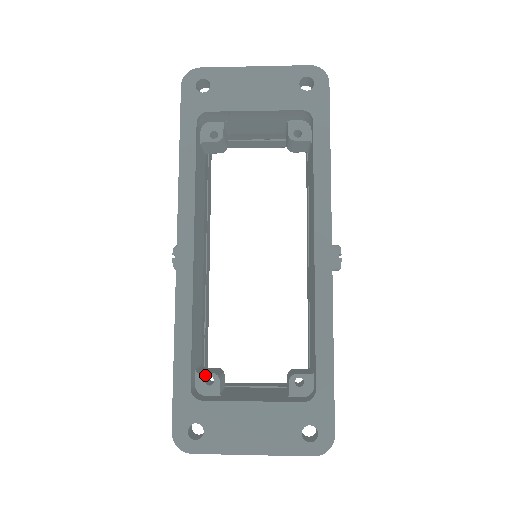
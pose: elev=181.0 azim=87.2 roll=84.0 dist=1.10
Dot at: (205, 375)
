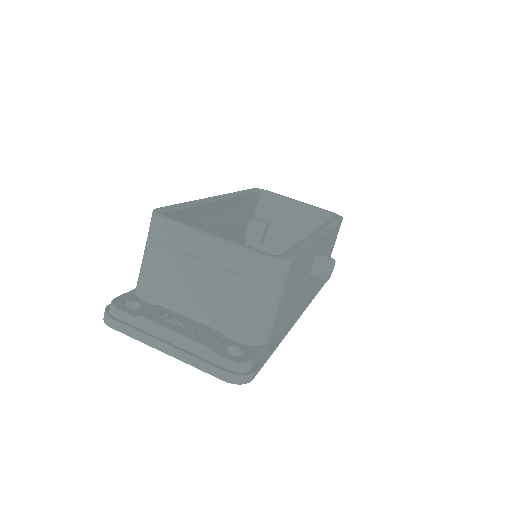
Dot at: (251, 241)
